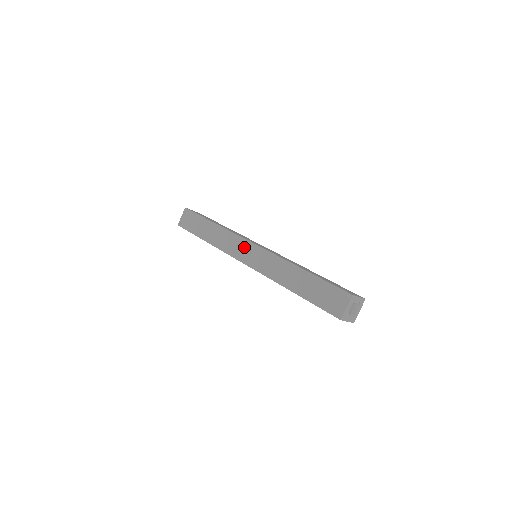
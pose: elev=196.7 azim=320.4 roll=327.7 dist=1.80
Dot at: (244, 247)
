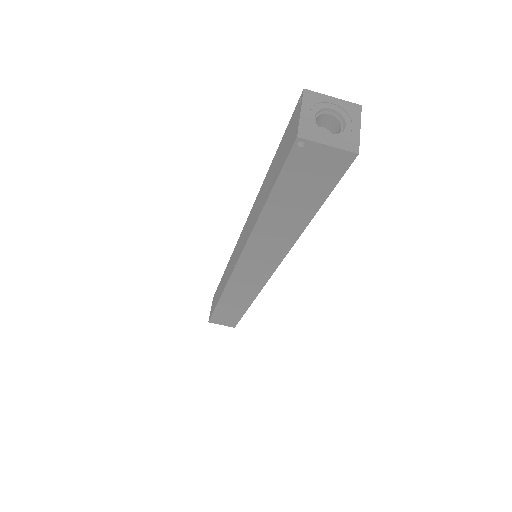
Dot at: (235, 252)
